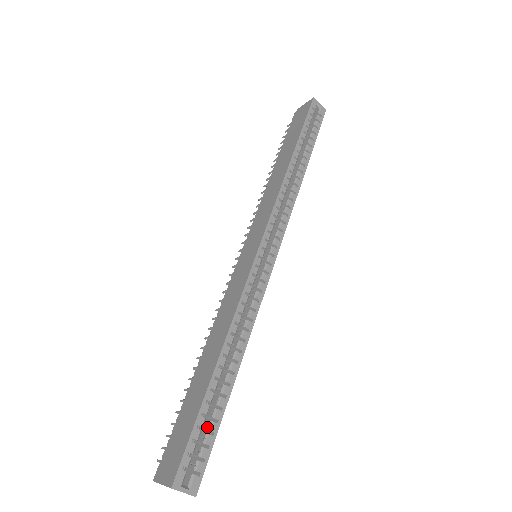
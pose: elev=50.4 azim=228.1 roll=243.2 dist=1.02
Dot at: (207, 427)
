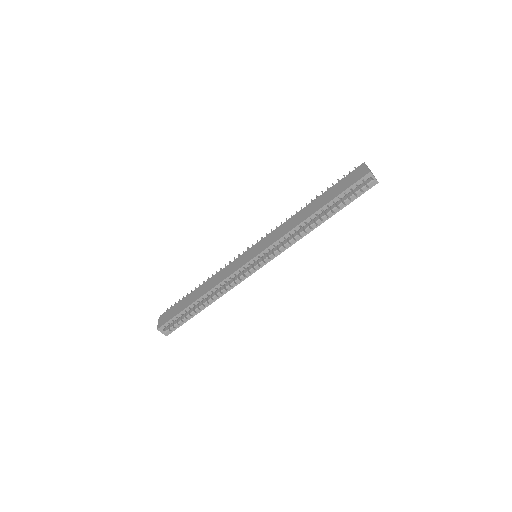
Dot at: (182, 318)
